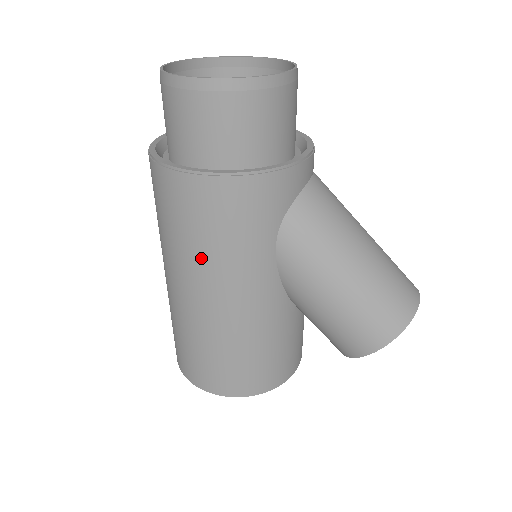
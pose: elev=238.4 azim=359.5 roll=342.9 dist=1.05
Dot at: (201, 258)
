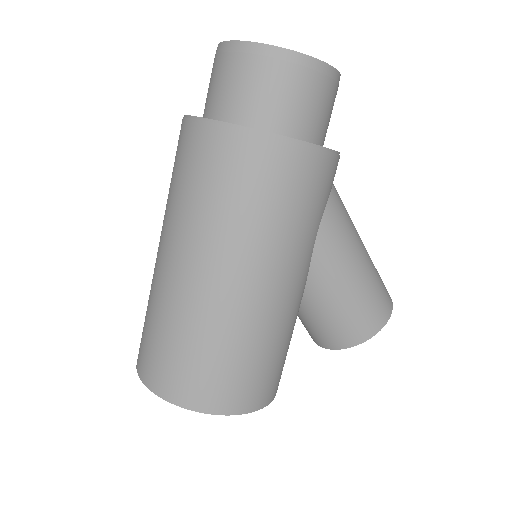
Dot at: (264, 234)
